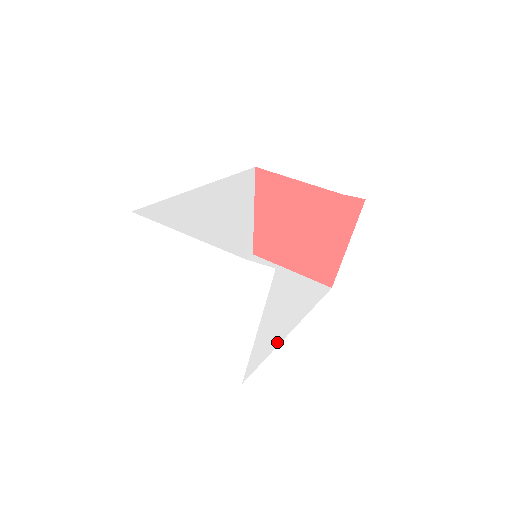
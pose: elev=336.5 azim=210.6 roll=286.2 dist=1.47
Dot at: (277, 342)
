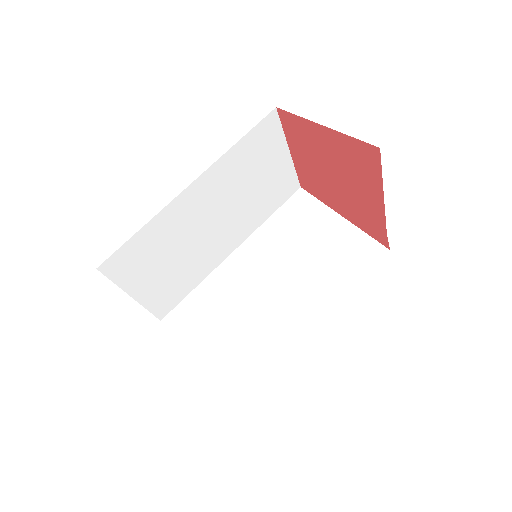
Dot at: (209, 272)
